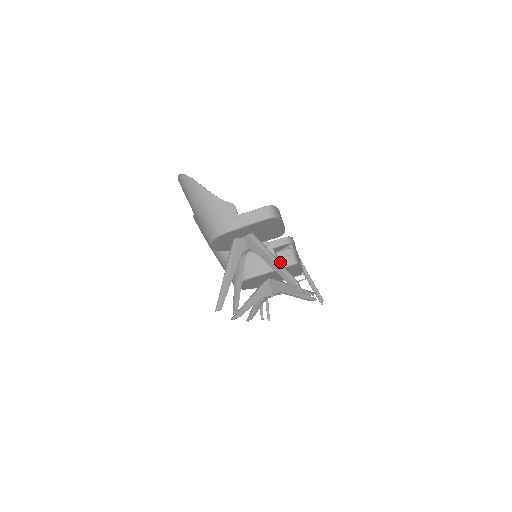
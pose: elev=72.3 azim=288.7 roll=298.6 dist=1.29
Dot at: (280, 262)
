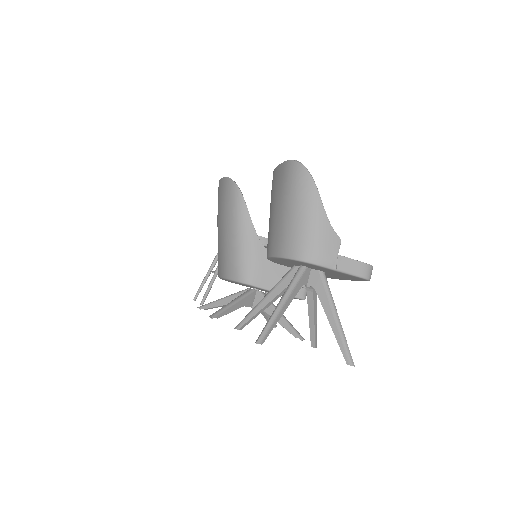
Dot at: occluded
